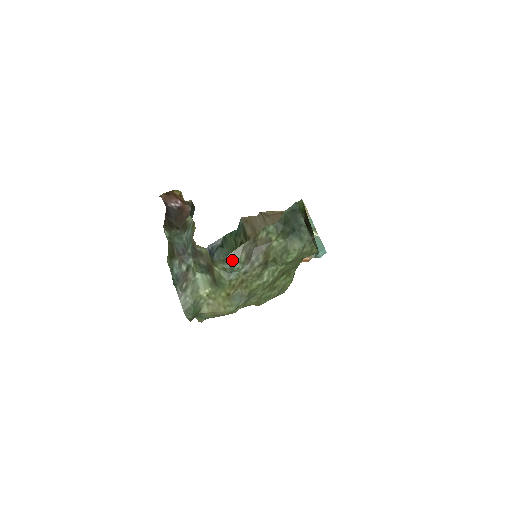
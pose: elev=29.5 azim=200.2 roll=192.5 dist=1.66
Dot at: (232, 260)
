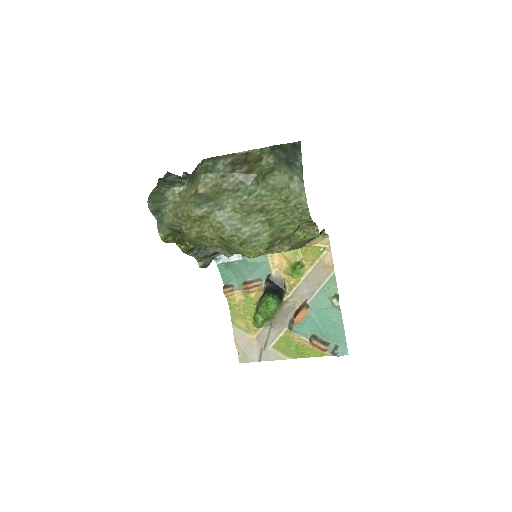
Dot at: (217, 160)
